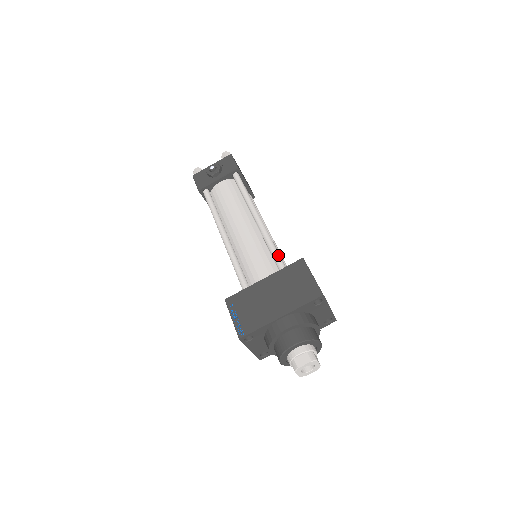
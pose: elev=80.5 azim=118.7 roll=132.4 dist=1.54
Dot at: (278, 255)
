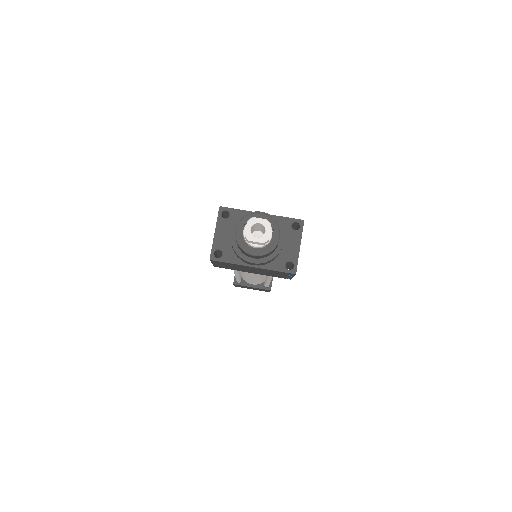
Dot at: occluded
